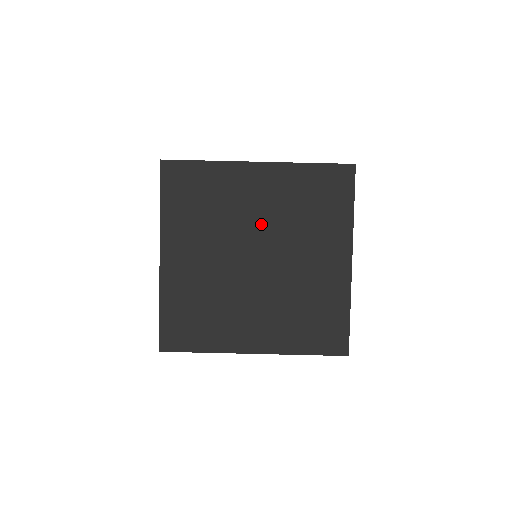
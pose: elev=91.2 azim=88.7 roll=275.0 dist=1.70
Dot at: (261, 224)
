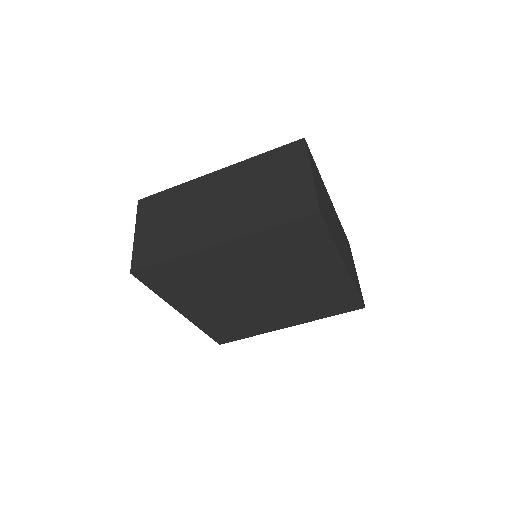
Dot at: (250, 275)
